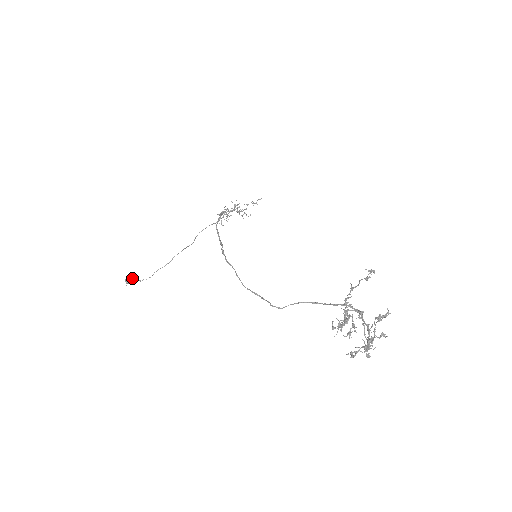
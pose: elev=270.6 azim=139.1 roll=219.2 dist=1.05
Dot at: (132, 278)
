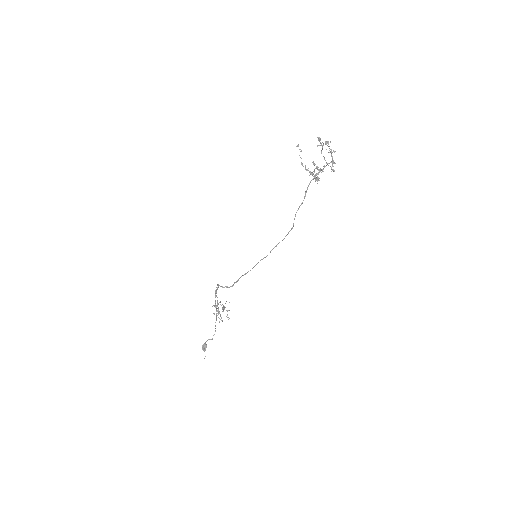
Dot at: (205, 343)
